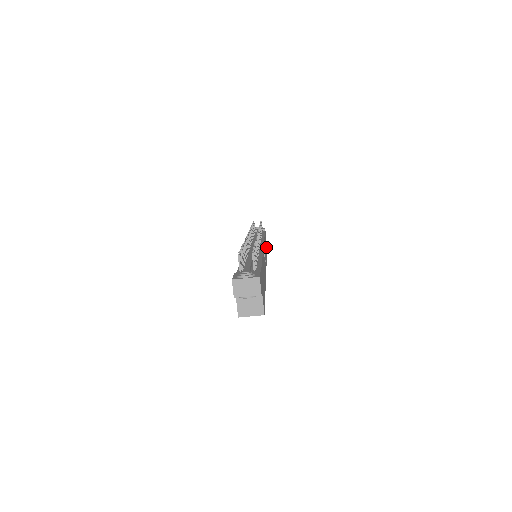
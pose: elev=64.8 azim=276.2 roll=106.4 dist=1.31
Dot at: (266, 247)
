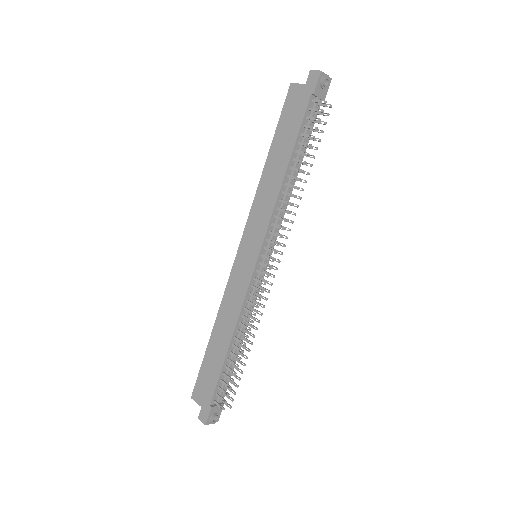
Dot at: occluded
